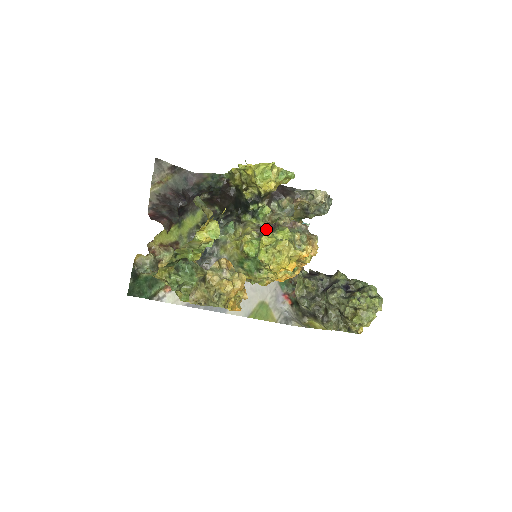
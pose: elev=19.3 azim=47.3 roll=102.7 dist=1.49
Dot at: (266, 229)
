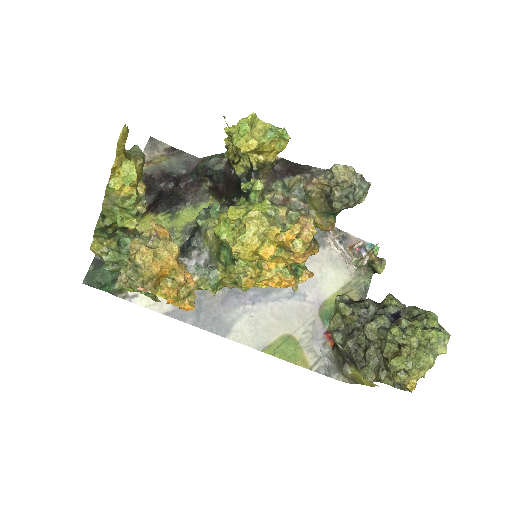
Dot at: occluded
